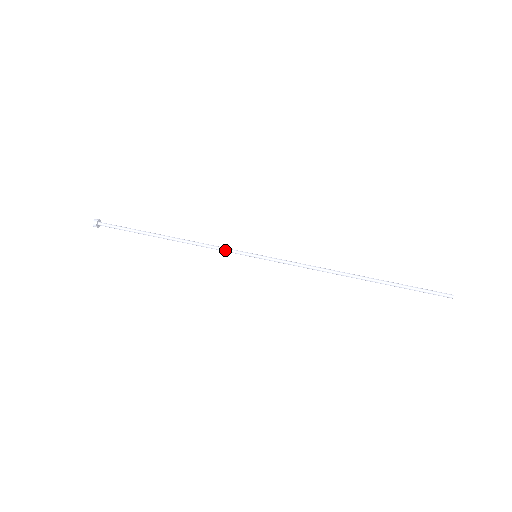
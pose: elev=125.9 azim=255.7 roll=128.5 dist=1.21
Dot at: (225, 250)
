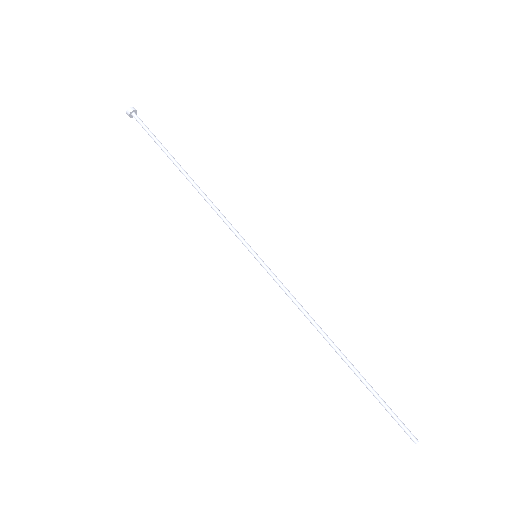
Dot at: (230, 229)
